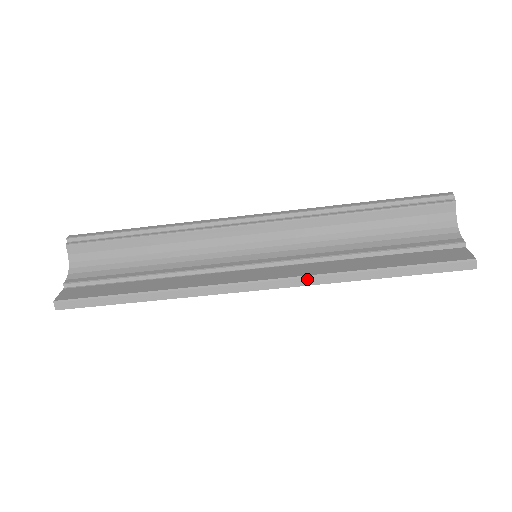
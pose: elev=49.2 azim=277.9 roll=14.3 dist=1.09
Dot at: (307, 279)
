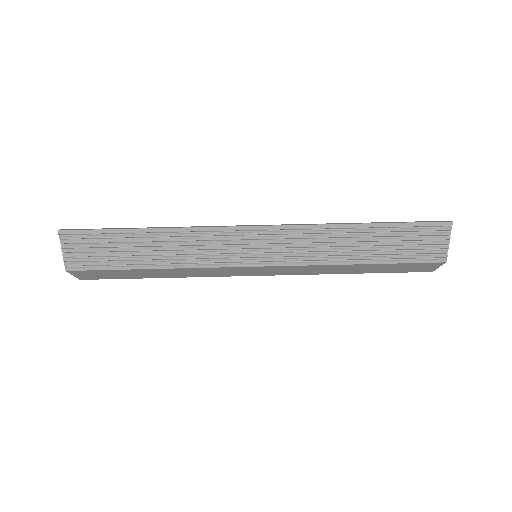
Dot at: (302, 224)
